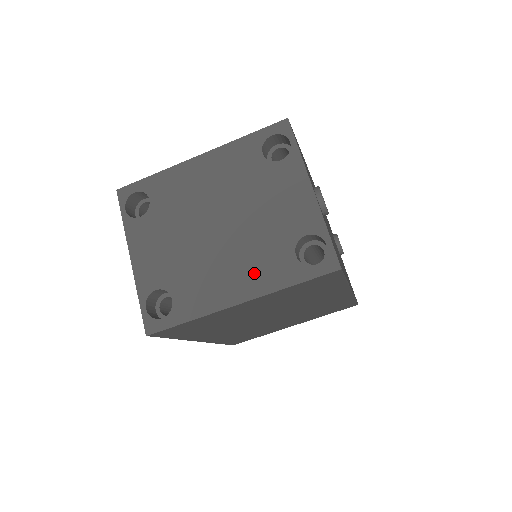
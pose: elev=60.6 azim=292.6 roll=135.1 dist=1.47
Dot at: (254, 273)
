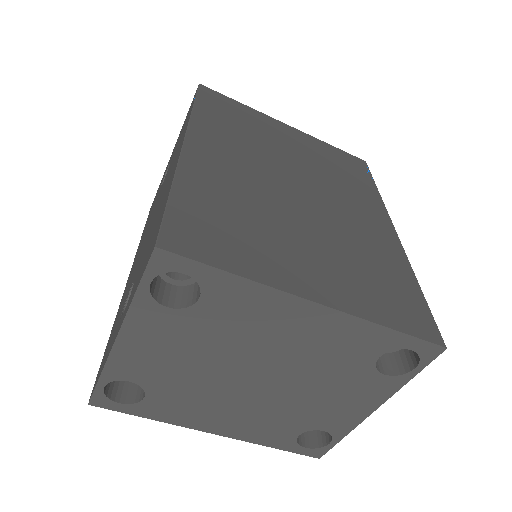
Dot at: (250, 426)
